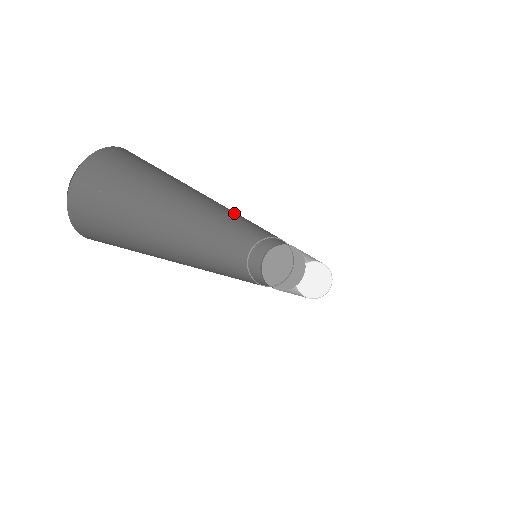
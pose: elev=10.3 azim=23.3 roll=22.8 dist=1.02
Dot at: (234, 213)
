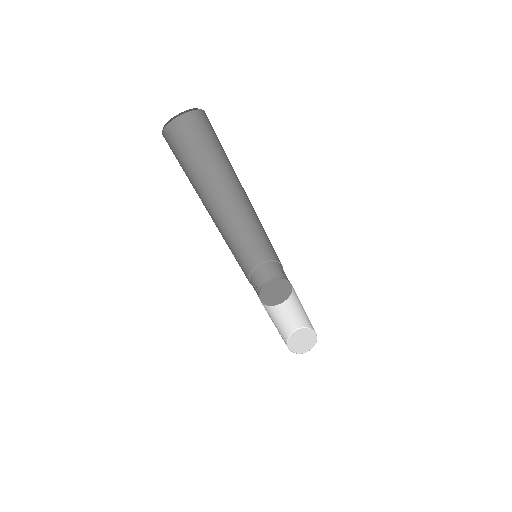
Dot at: occluded
